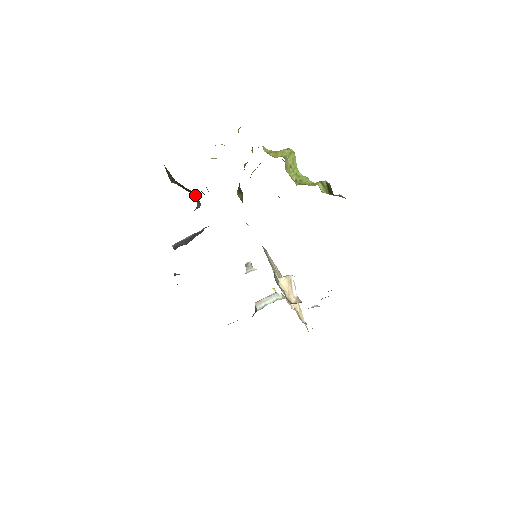
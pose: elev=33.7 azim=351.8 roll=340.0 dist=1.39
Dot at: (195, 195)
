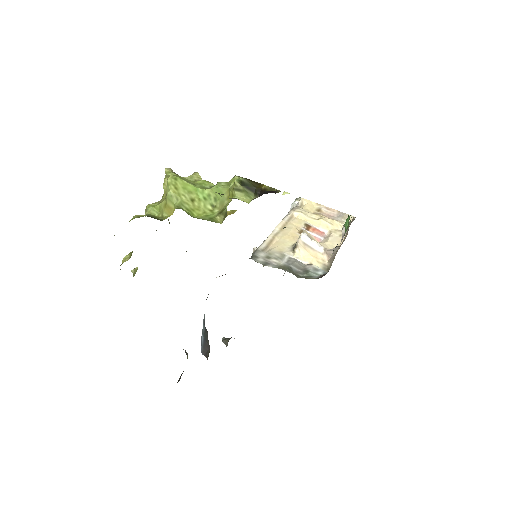
Dot at: occluded
